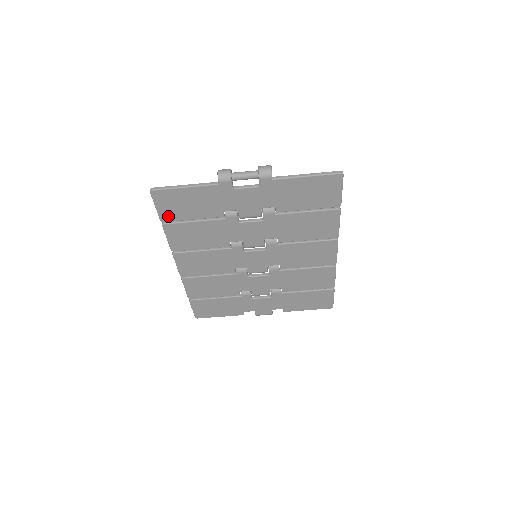
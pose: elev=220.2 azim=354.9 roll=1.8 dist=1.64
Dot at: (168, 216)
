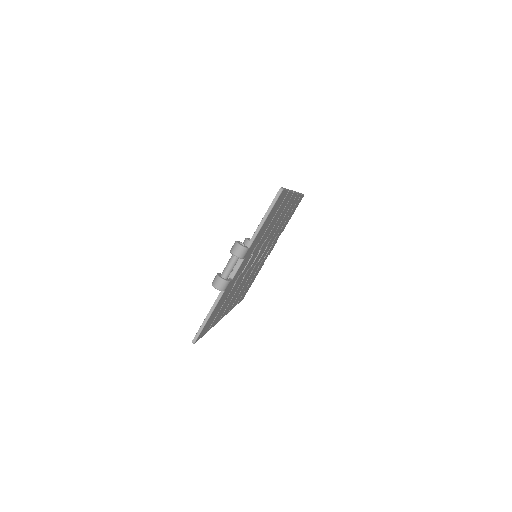
Dot at: (208, 328)
